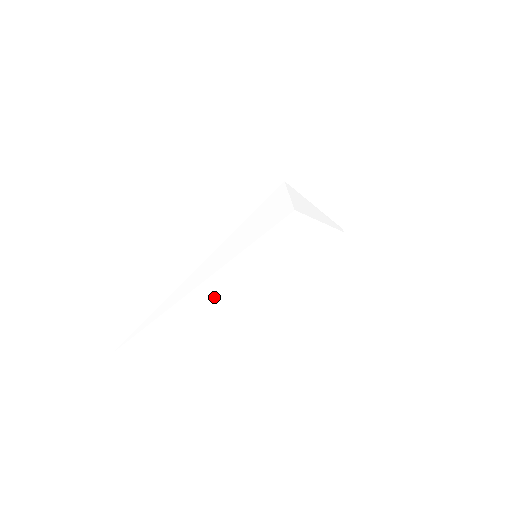
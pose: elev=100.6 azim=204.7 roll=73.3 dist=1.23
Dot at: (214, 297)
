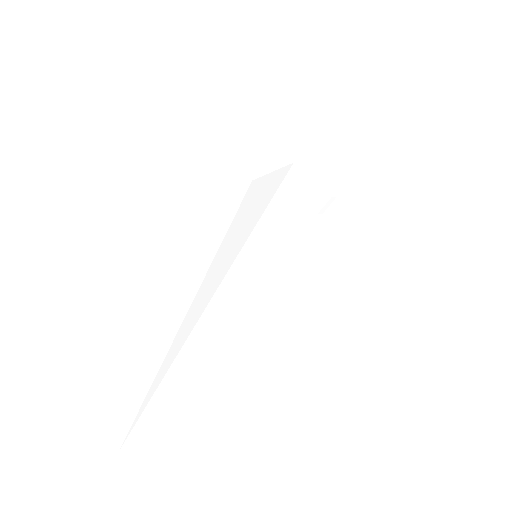
Dot at: (262, 259)
